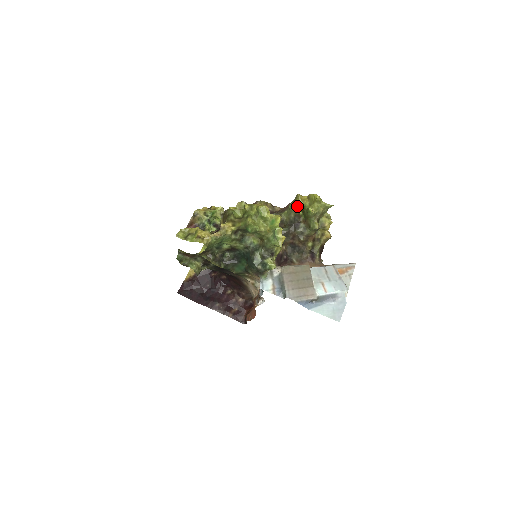
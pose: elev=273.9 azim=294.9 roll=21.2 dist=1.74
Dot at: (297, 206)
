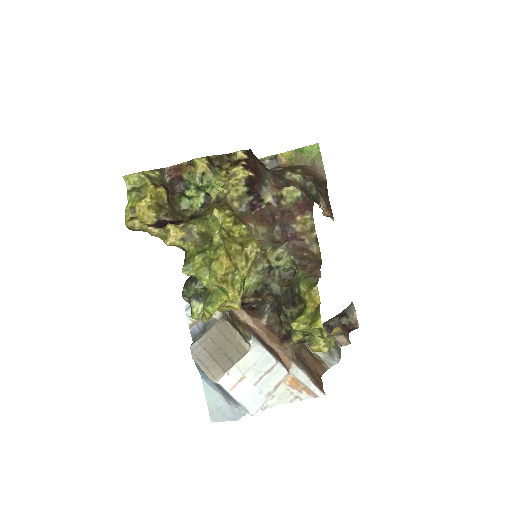
Dot at: (301, 294)
